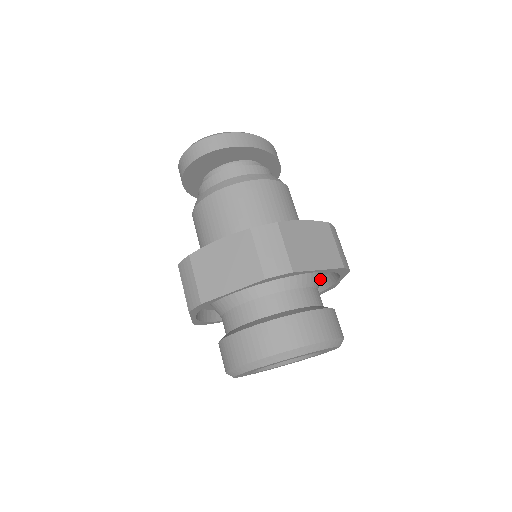
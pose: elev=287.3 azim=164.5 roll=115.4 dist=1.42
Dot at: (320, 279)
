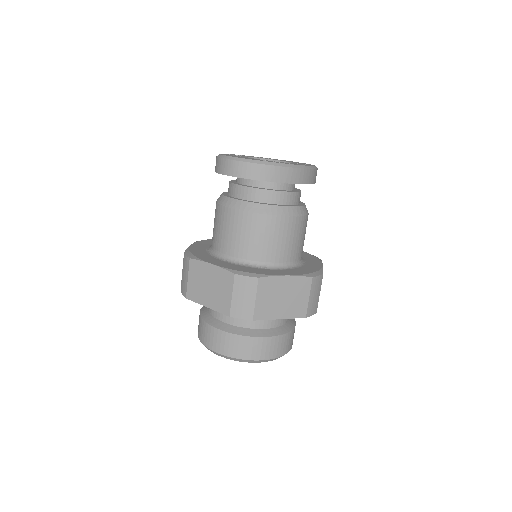
Dot at: occluded
